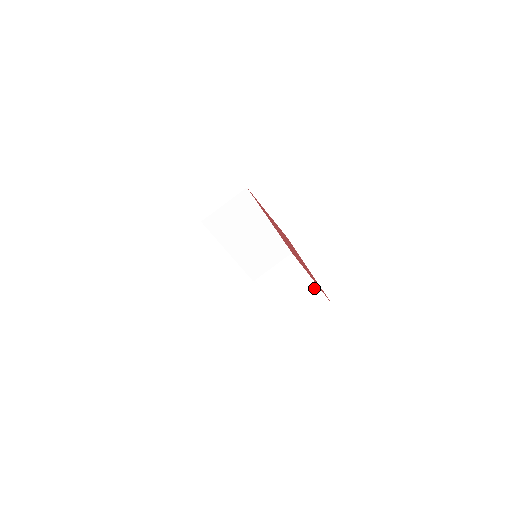
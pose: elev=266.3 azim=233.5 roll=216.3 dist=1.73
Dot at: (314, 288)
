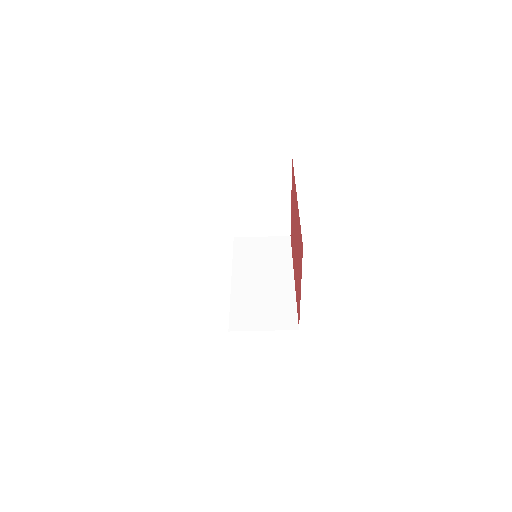
Dot at: (286, 214)
